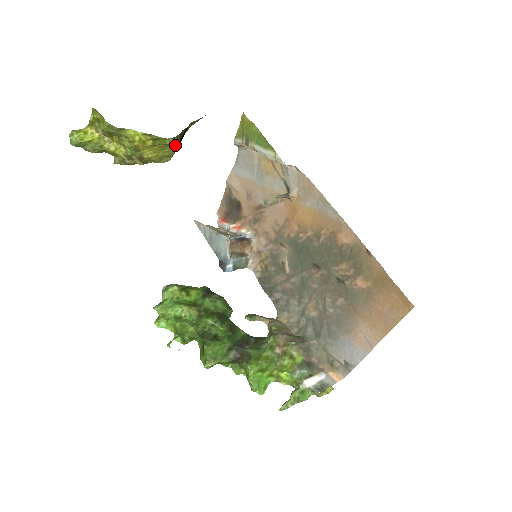
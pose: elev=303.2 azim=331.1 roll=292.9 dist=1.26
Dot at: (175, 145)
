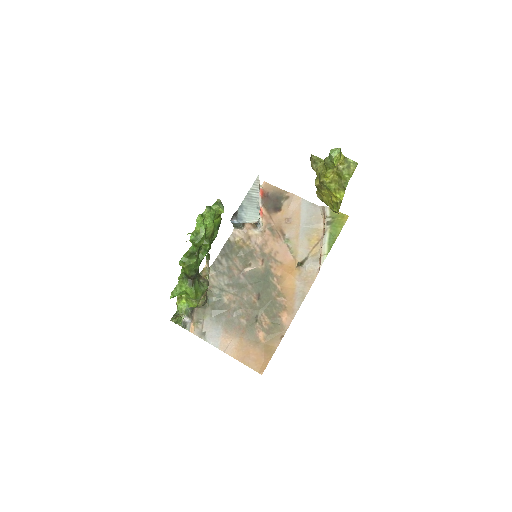
Dot at: (333, 211)
